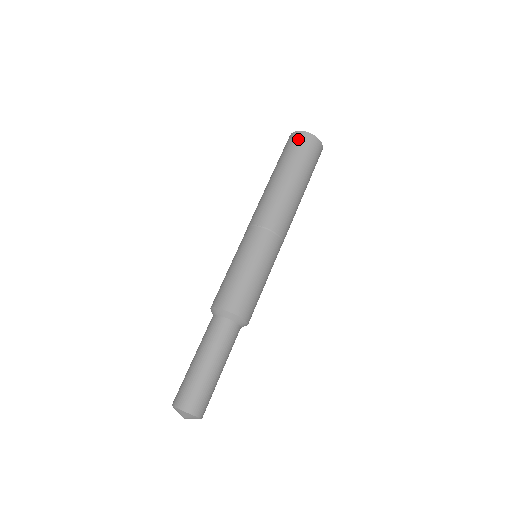
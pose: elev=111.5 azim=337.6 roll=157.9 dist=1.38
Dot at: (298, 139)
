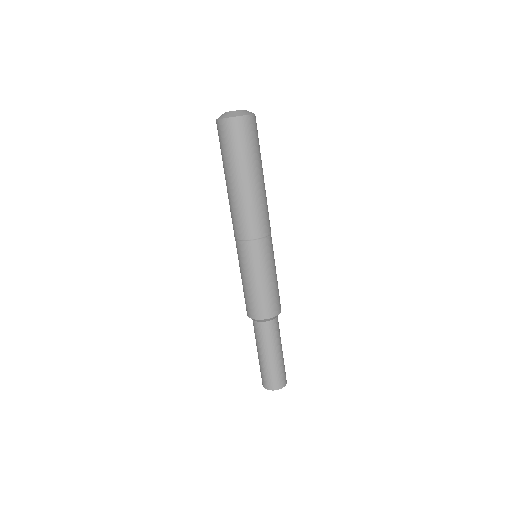
Dot at: (220, 132)
